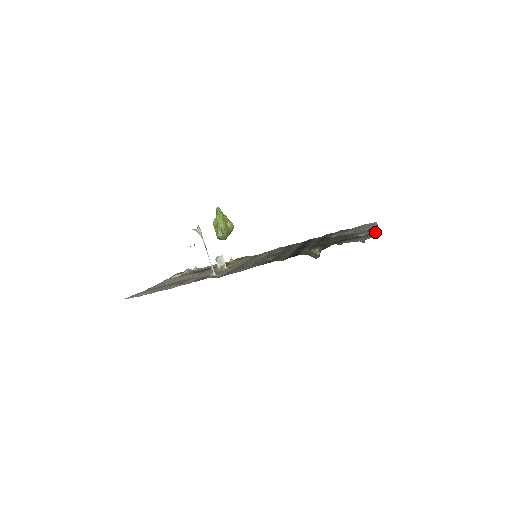
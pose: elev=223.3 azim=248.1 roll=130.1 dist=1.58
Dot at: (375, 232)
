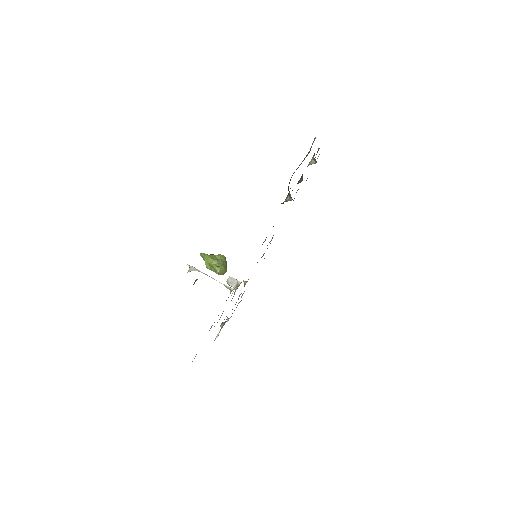
Dot at: occluded
